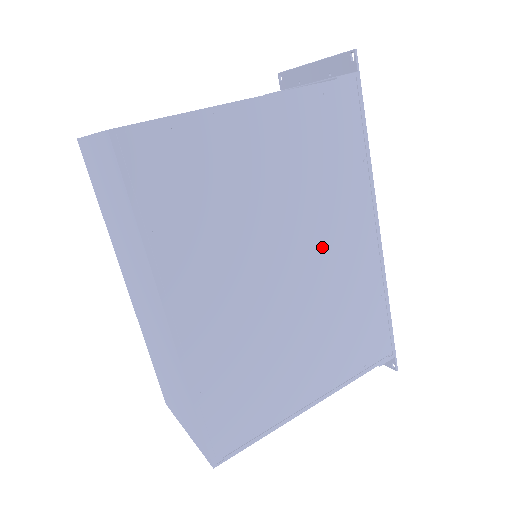
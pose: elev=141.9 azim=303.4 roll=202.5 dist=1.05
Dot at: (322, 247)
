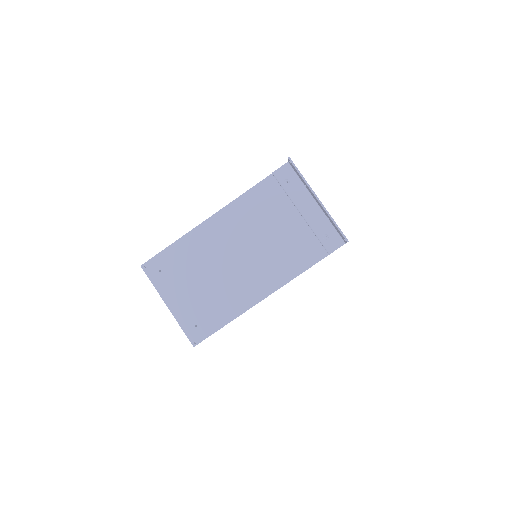
Dot at: occluded
